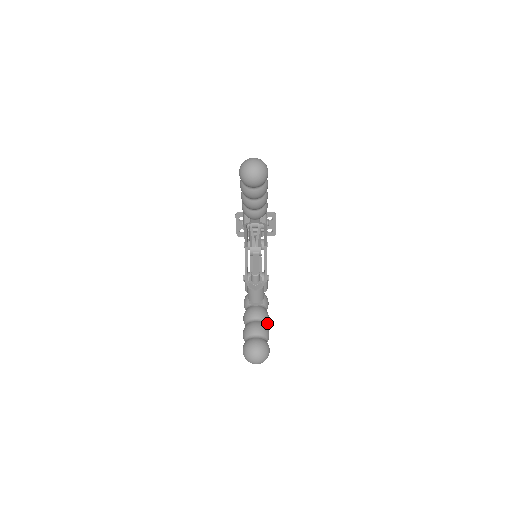
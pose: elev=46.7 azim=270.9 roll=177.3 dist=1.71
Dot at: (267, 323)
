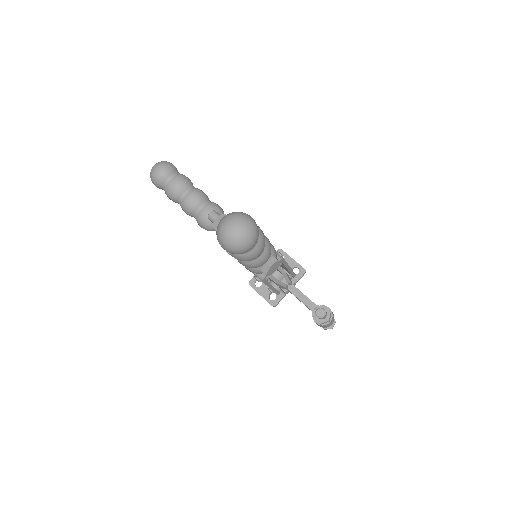
Dot at: occluded
